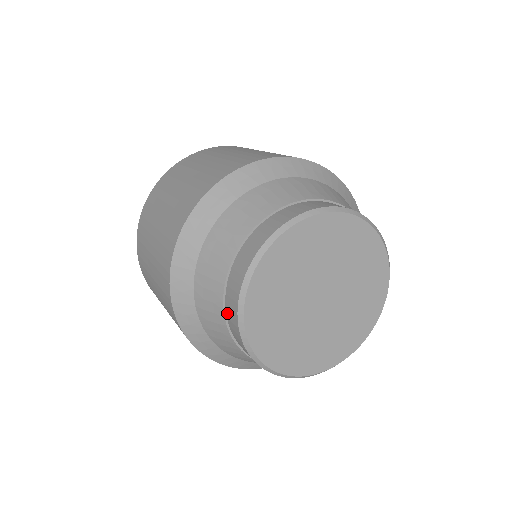
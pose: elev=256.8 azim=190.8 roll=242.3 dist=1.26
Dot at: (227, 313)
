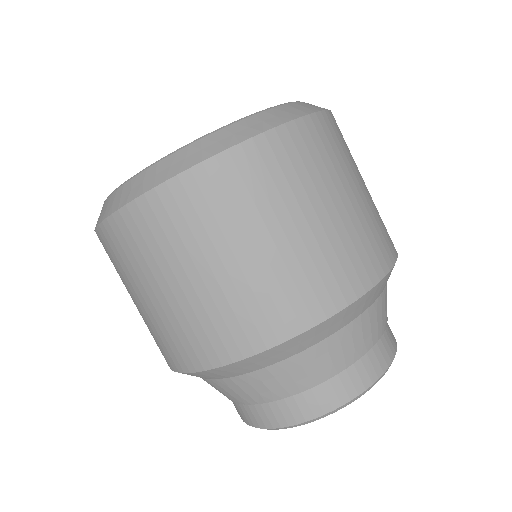
Dot at: (242, 406)
